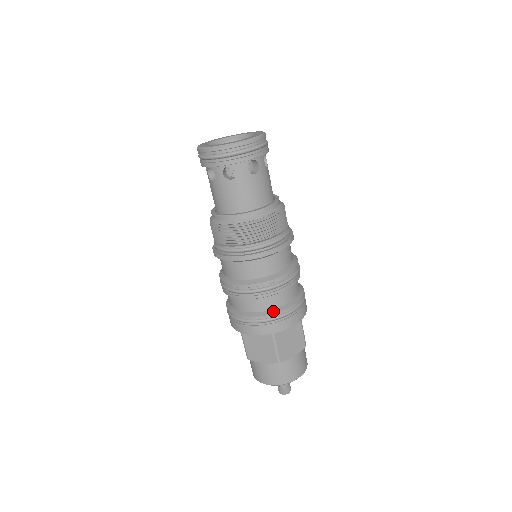
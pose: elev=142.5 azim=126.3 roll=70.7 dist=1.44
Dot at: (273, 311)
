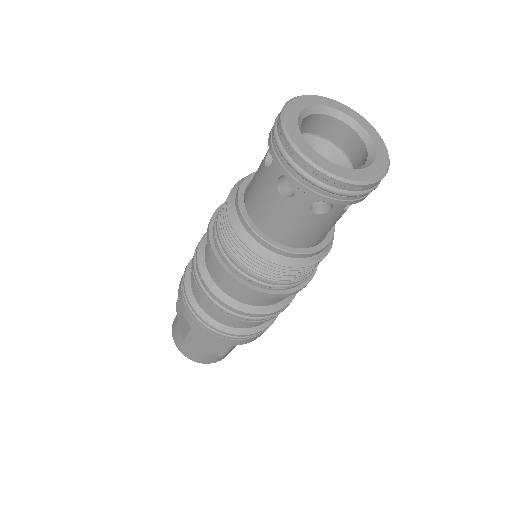
Dot at: (254, 330)
